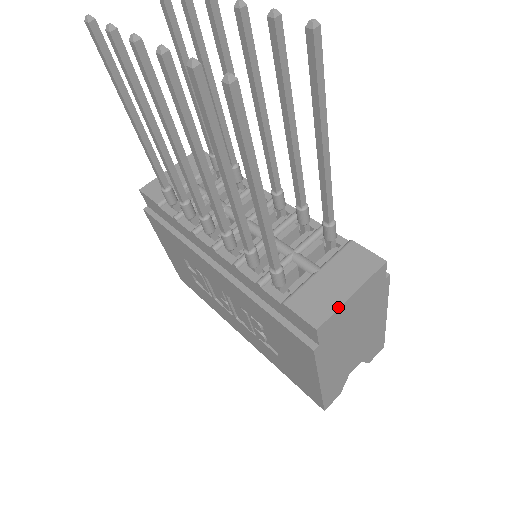
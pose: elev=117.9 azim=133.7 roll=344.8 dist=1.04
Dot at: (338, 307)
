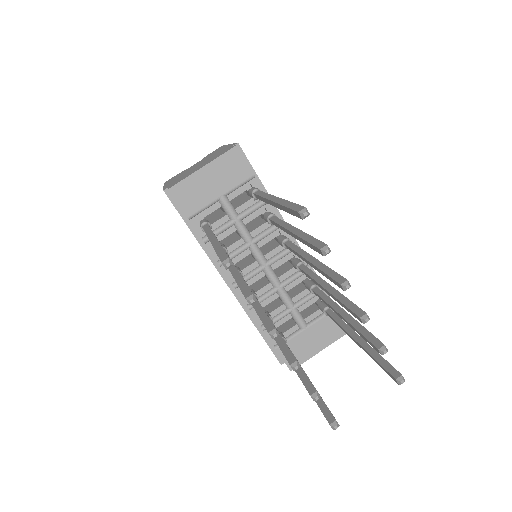
Dot at: (308, 359)
